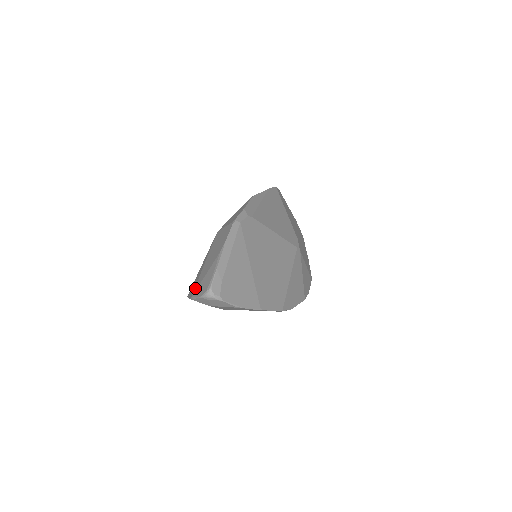
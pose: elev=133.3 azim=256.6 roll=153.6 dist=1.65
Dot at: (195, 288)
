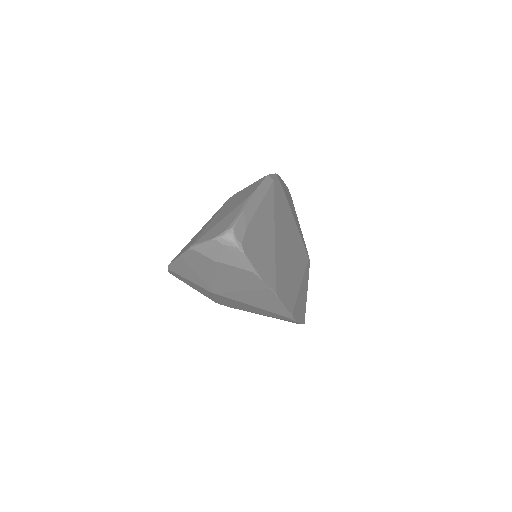
Dot at: (199, 236)
